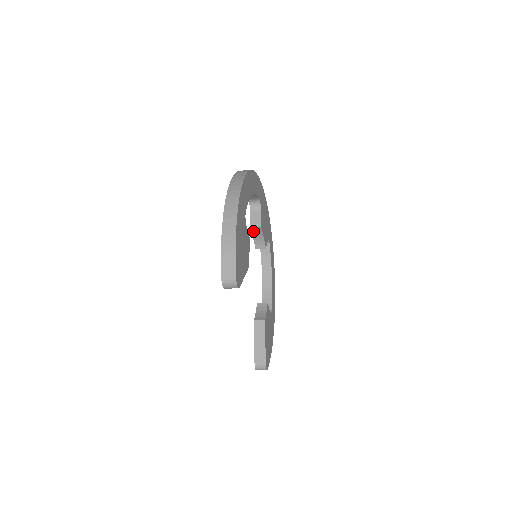
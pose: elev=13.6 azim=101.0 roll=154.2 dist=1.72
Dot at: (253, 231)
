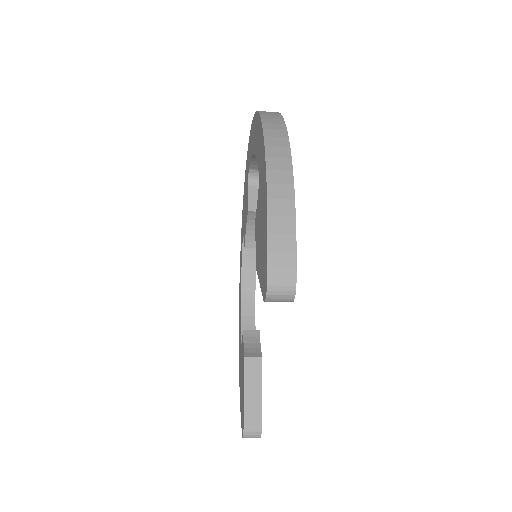
Dot at: (250, 218)
